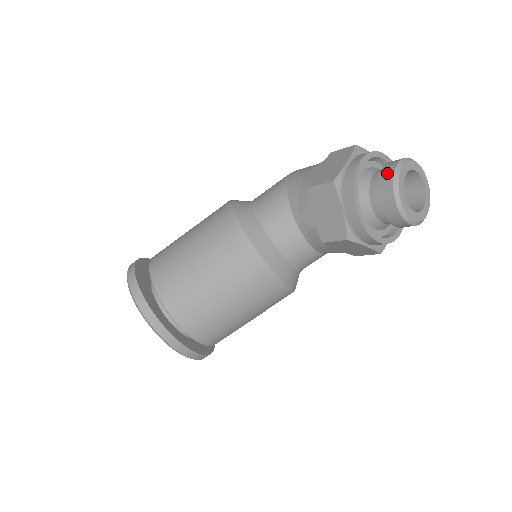
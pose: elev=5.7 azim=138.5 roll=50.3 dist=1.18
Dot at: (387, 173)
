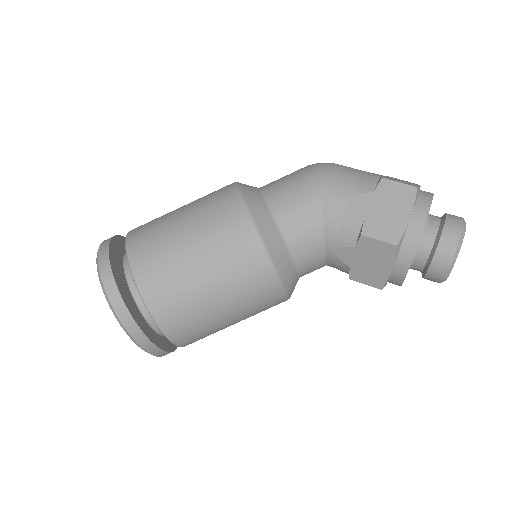
Dot at: (448, 246)
